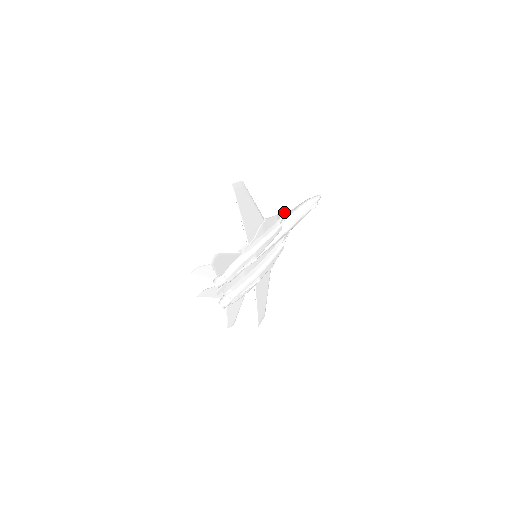
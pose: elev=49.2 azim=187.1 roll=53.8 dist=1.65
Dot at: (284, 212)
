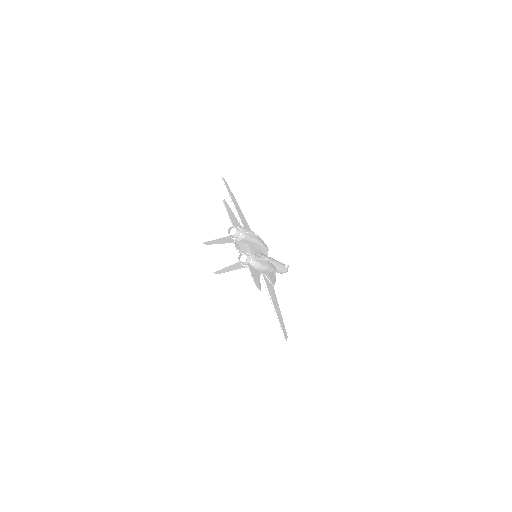
Dot at: occluded
